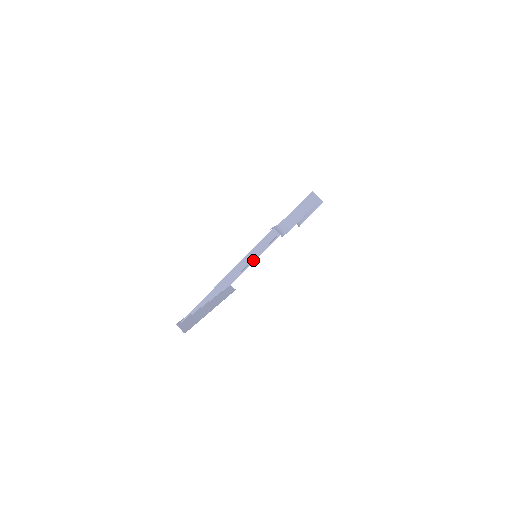
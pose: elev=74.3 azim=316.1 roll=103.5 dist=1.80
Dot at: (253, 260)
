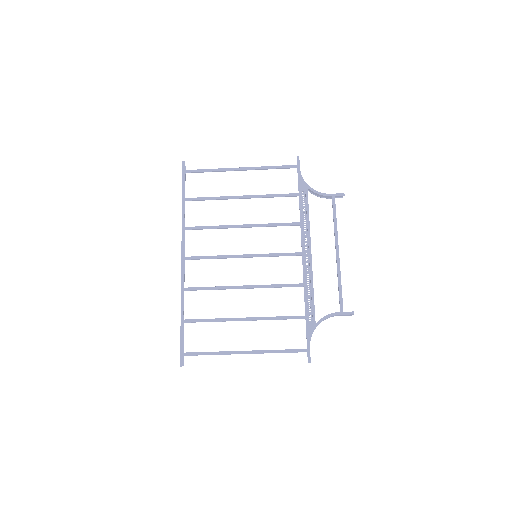
Dot at: occluded
